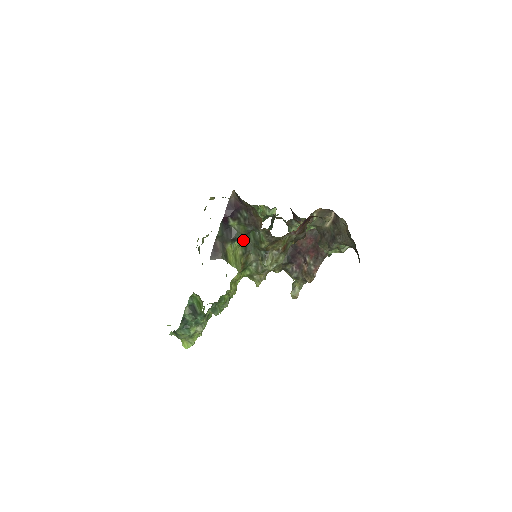
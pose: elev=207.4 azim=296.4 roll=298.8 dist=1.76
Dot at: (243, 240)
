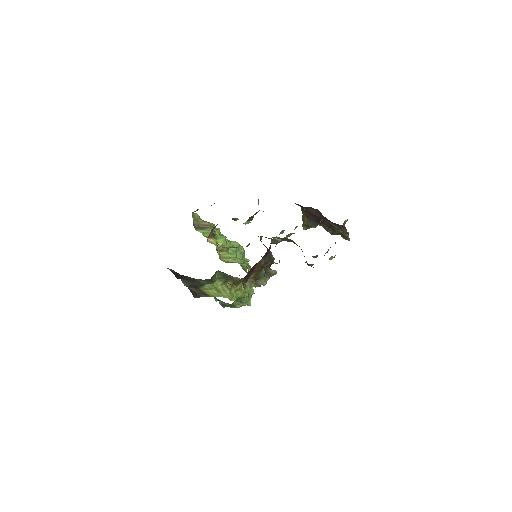
Dot at: (212, 281)
